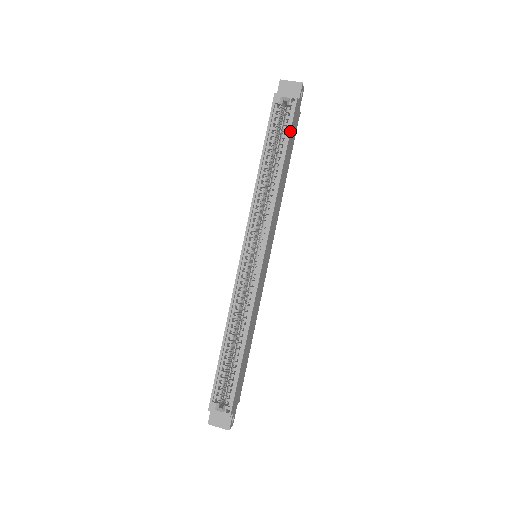
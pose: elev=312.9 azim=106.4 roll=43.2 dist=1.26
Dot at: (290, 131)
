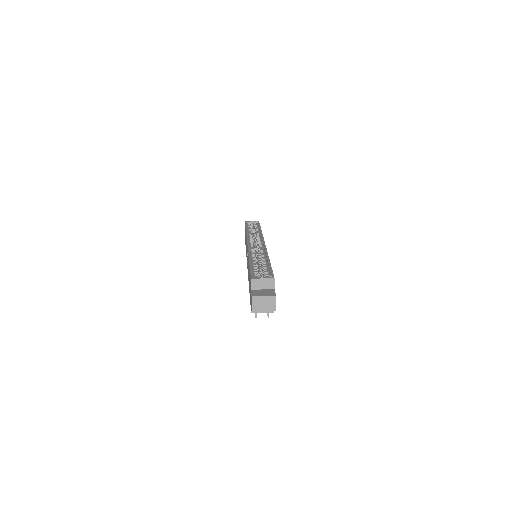
Dot at: occluded
